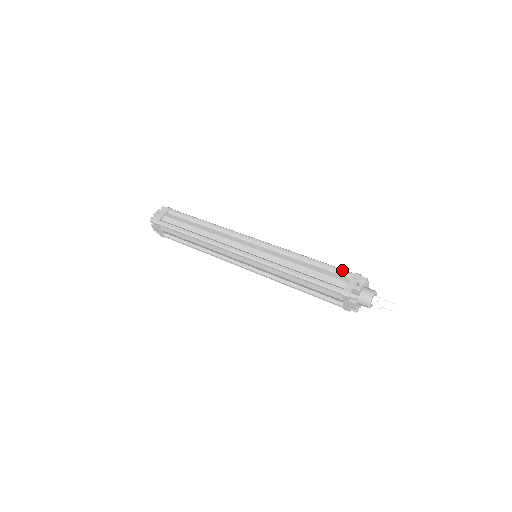
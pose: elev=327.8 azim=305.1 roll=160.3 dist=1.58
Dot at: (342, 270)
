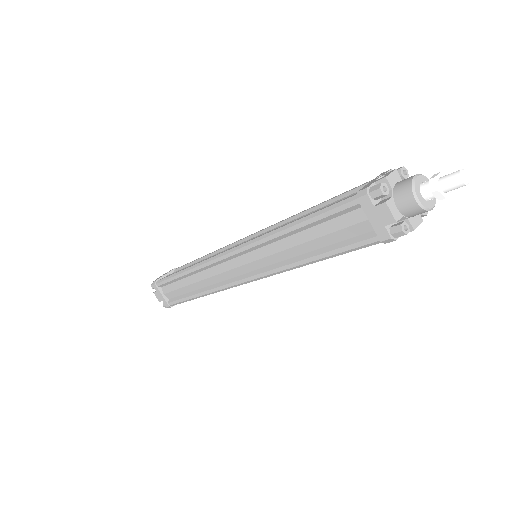
Dot at: (362, 184)
